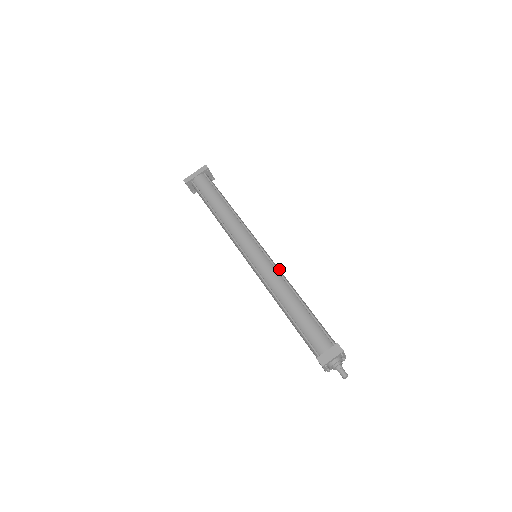
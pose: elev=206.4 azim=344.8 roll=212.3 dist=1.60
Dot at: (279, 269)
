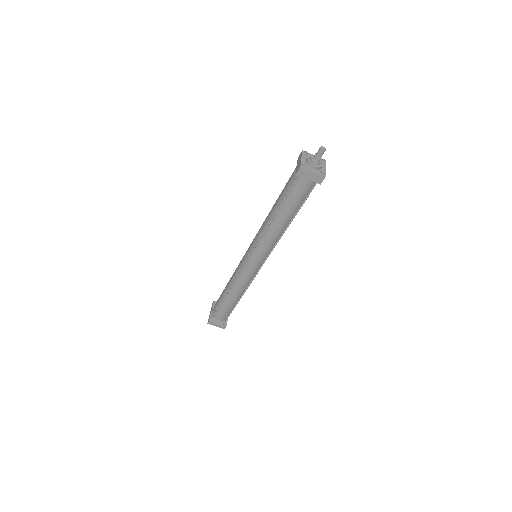
Dot at: occluded
